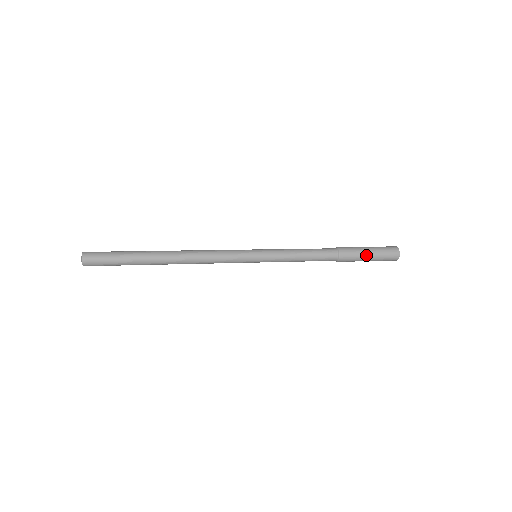
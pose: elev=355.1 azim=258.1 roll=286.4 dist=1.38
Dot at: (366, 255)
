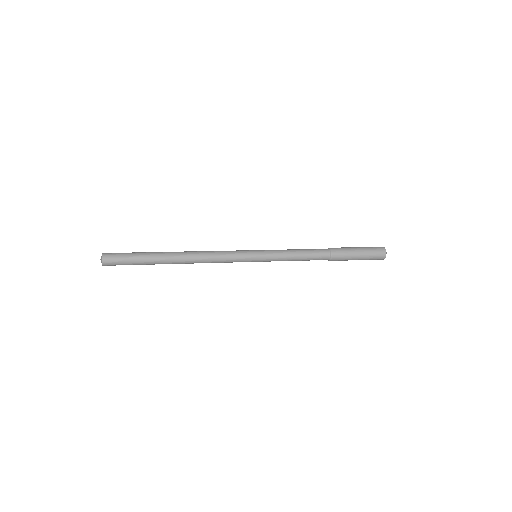
Dot at: (354, 259)
